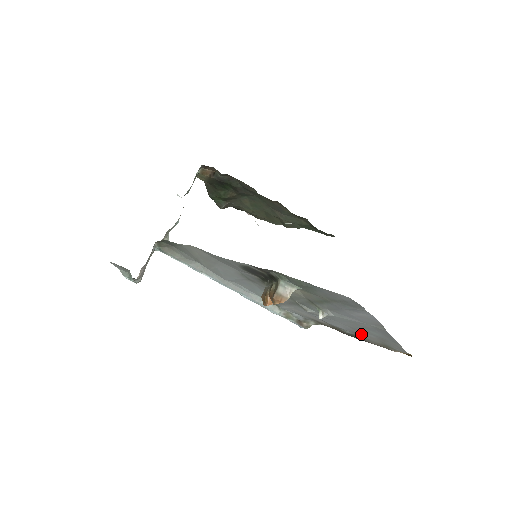
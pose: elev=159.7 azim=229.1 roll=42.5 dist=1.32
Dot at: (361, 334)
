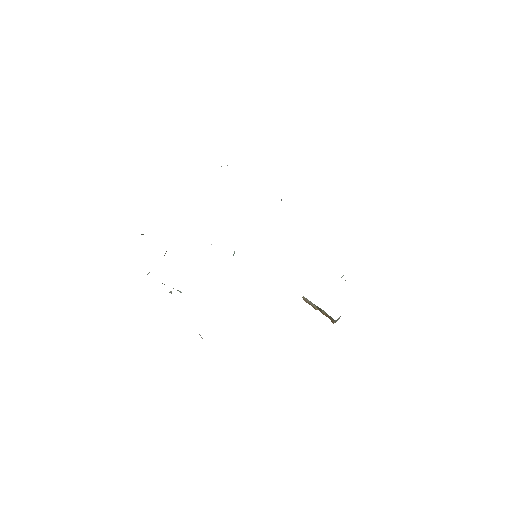
Dot at: occluded
